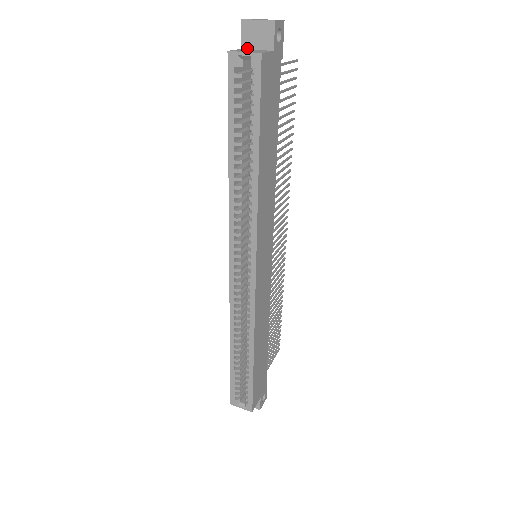
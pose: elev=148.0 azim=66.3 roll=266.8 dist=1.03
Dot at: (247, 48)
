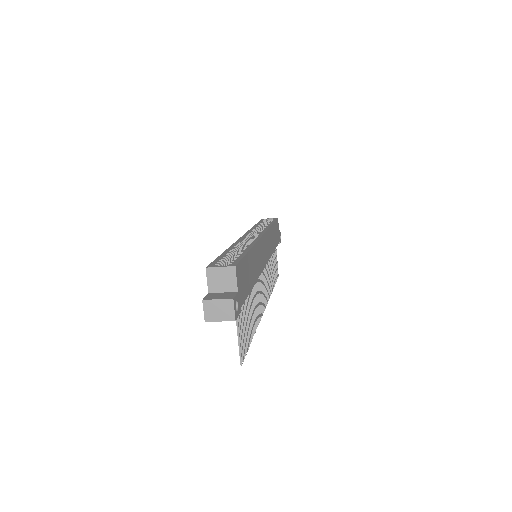
Dot at: occluded
